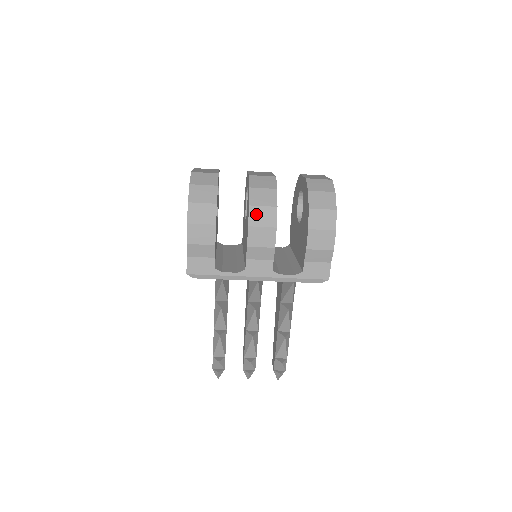
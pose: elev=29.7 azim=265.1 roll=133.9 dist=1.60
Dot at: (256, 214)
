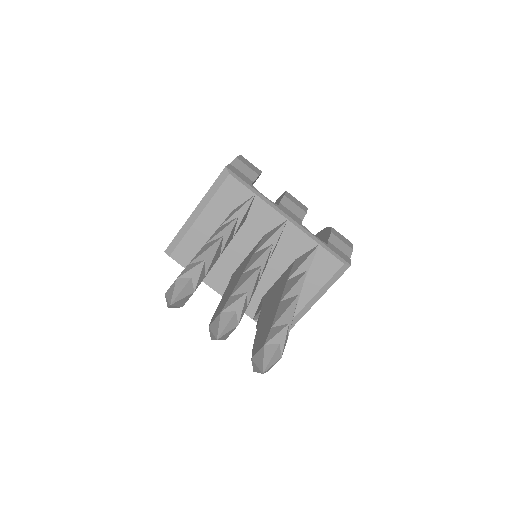
Dot at: occluded
